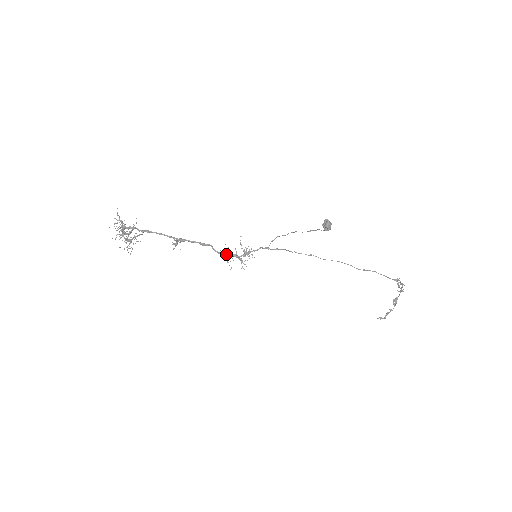
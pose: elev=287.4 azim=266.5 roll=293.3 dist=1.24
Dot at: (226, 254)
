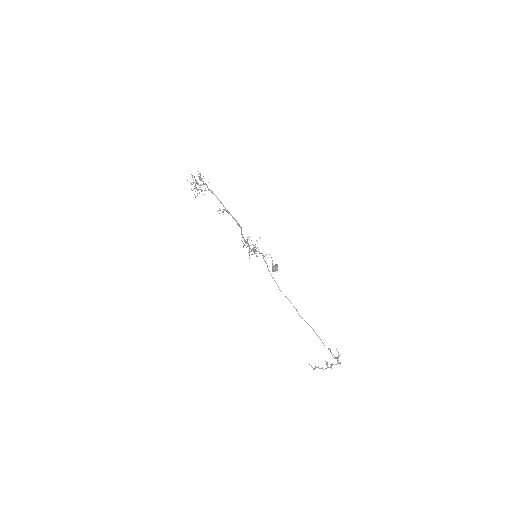
Dot at: (245, 241)
